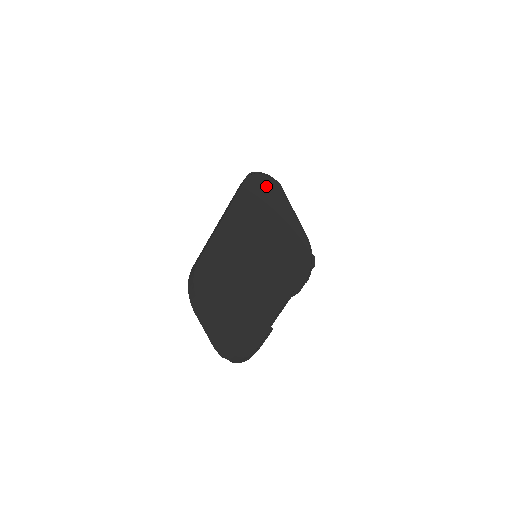
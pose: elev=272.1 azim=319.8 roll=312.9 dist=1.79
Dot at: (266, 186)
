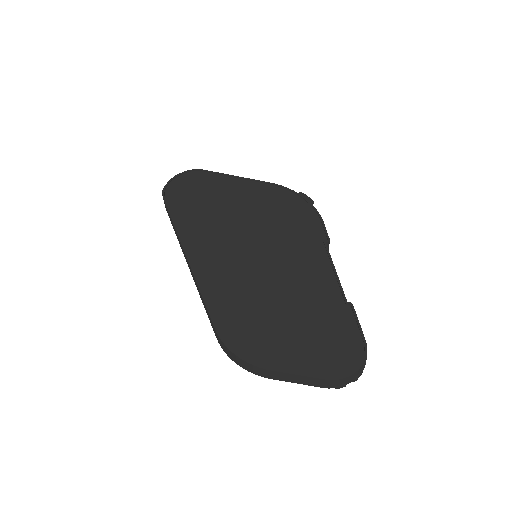
Dot at: (189, 185)
